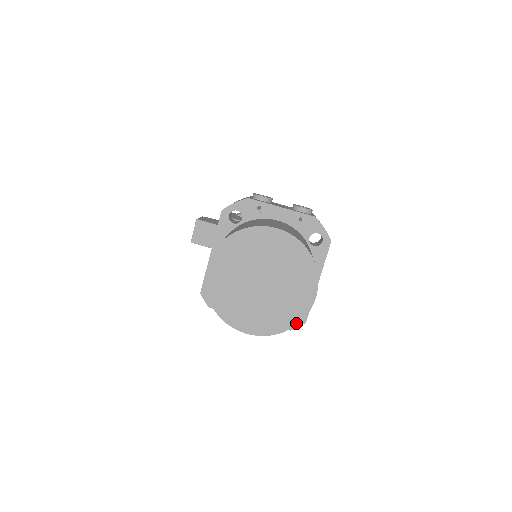
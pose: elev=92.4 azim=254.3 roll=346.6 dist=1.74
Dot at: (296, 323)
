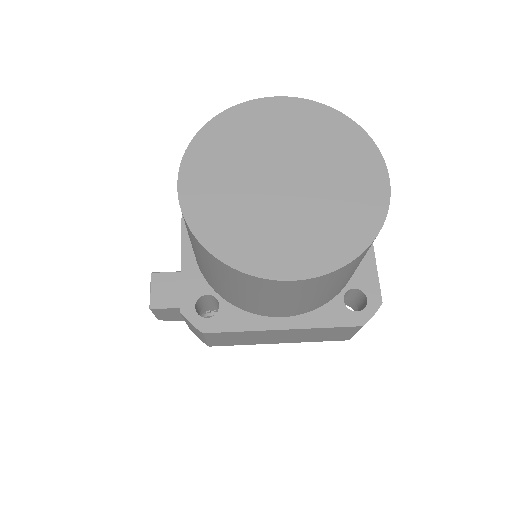
Dot at: (376, 230)
